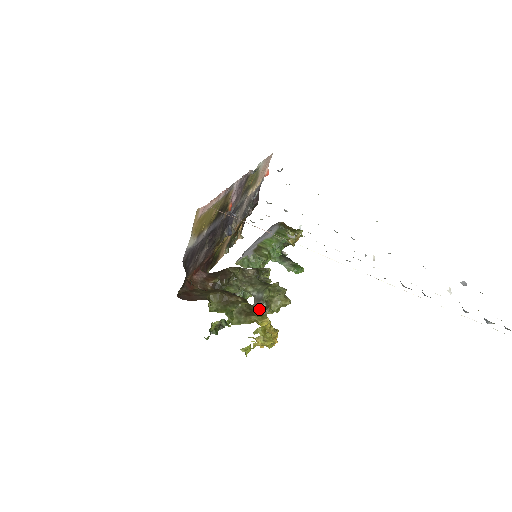
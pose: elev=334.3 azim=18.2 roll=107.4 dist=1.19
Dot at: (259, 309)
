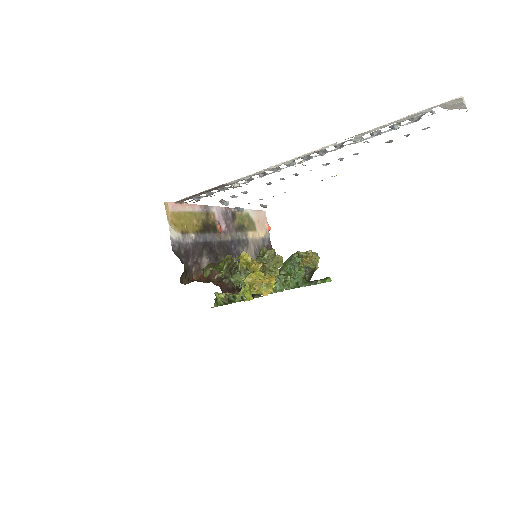
Dot at: occluded
